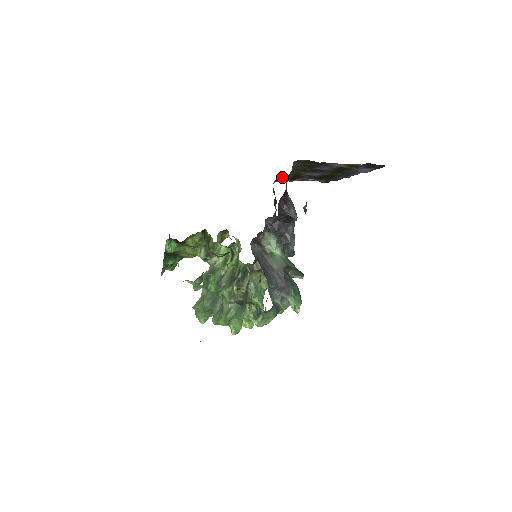
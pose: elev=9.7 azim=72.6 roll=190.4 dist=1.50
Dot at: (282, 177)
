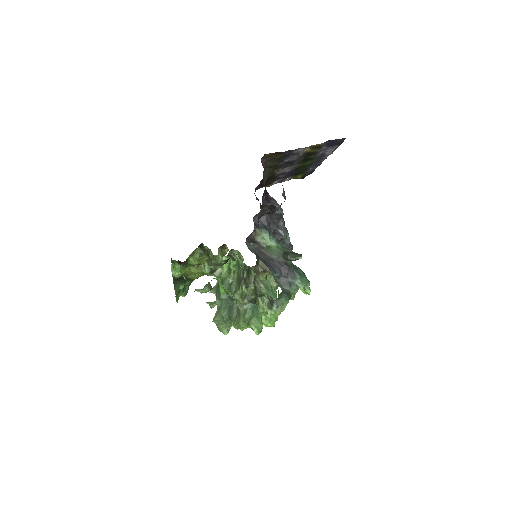
Dot at: (260, 183)
